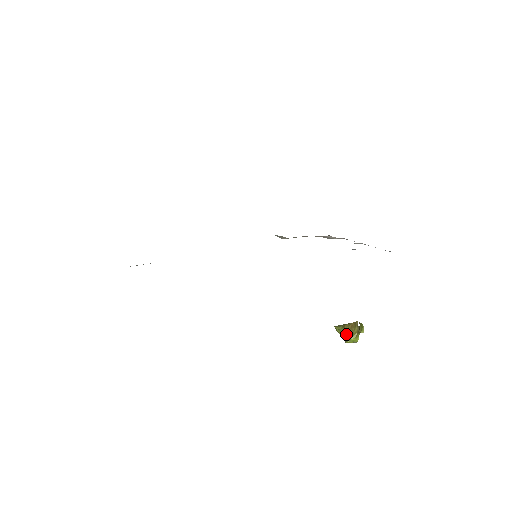
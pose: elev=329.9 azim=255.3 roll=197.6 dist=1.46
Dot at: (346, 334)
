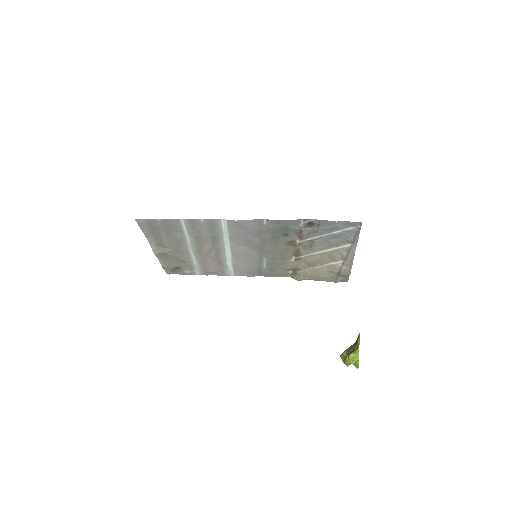
Dot at: occluded
